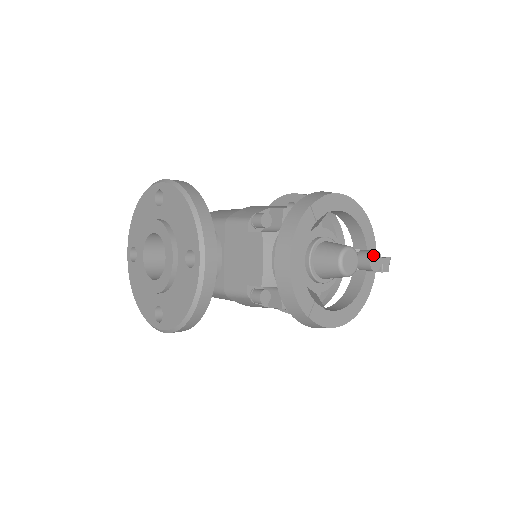
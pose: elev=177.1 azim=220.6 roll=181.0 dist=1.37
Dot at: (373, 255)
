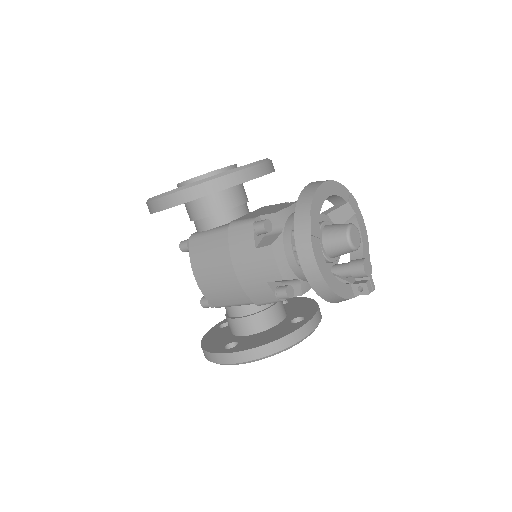
Dot at: (368, 261)
